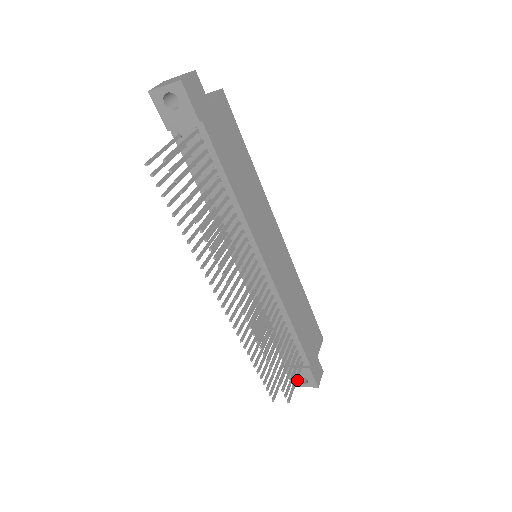
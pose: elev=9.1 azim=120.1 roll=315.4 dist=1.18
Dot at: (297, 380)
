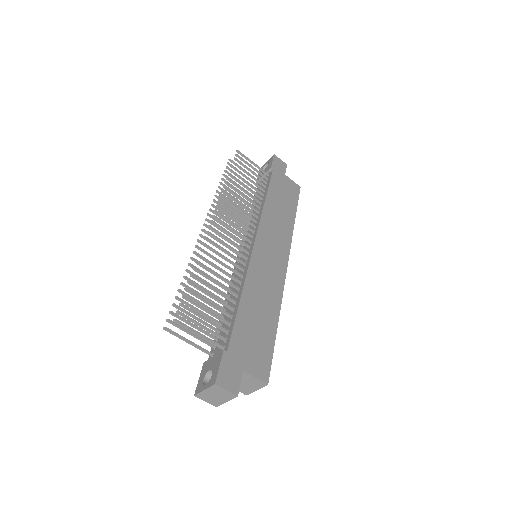
Dot at: (204, 382)
